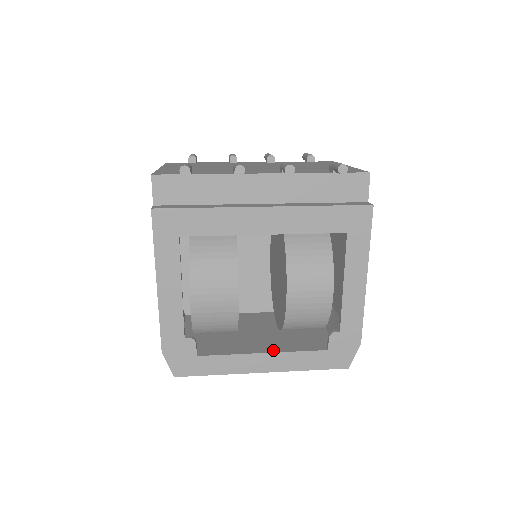
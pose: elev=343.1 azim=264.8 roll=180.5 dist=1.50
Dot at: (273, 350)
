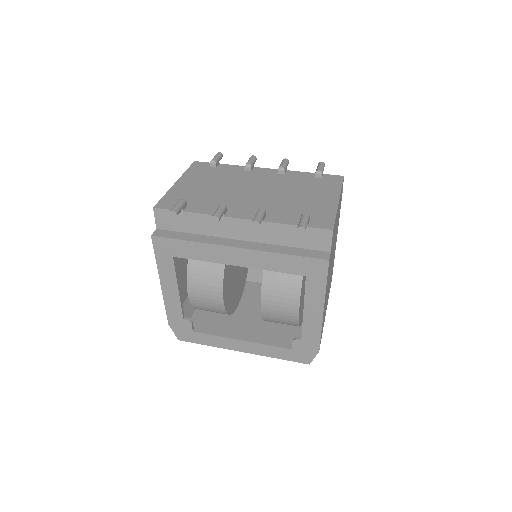
Dot at: (260, 331)
